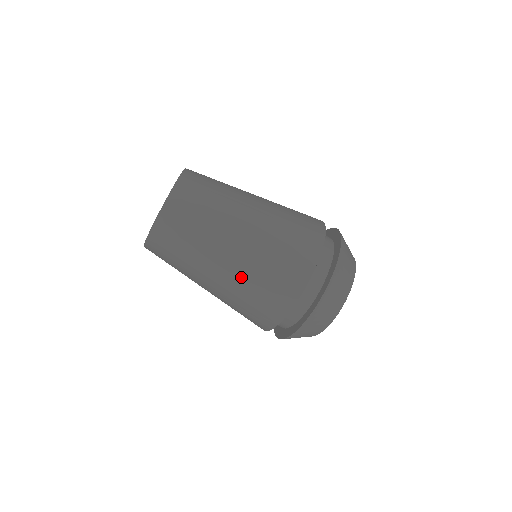
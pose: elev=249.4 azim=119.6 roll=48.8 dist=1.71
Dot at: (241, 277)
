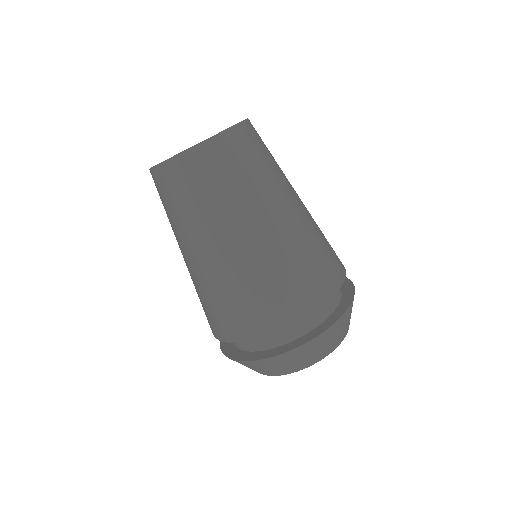
Dot at: (284, 245)
